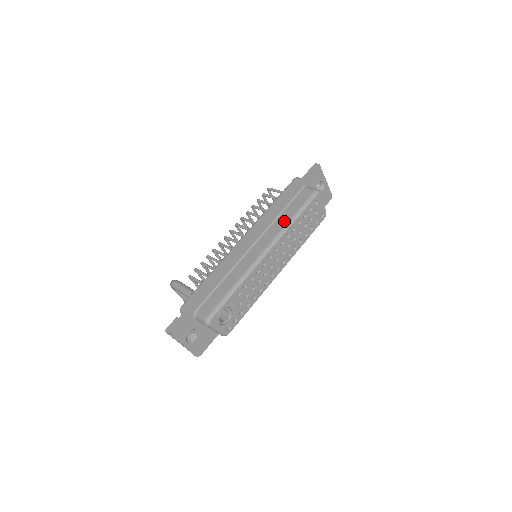
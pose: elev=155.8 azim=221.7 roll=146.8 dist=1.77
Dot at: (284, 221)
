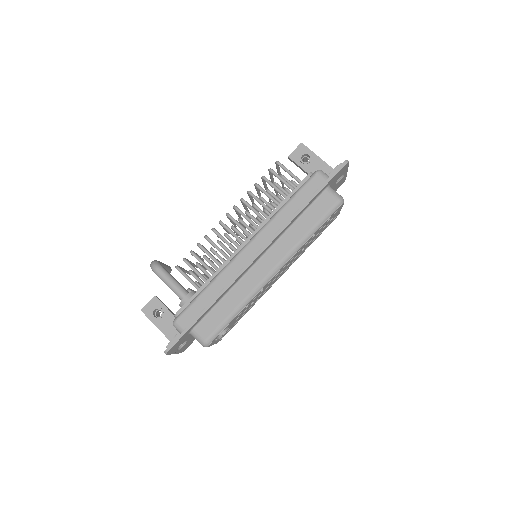
Dot at: (299, 235)
